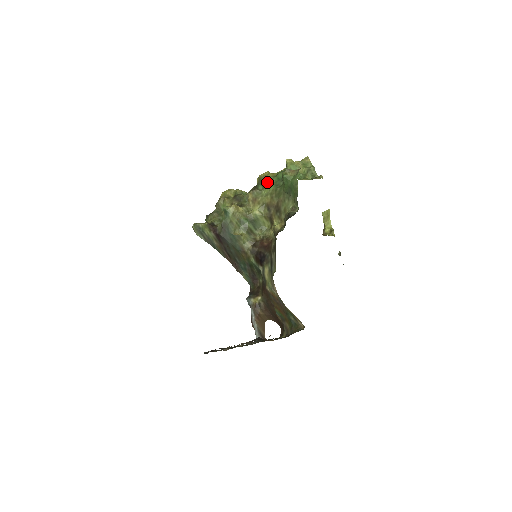
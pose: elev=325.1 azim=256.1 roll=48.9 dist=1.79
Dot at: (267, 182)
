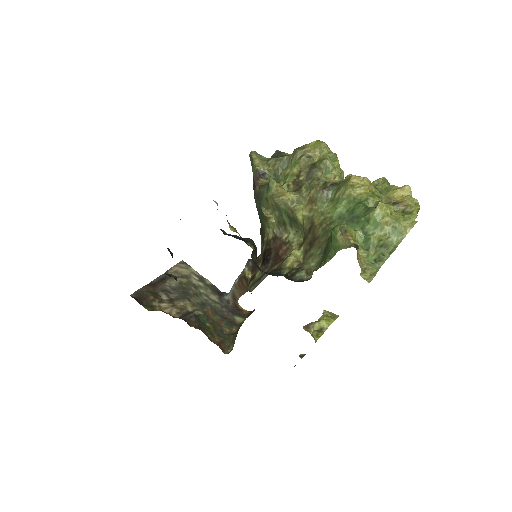
Dot at: (342, 198)
